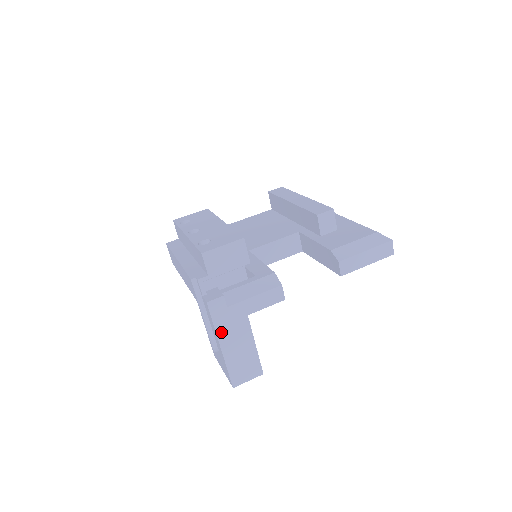
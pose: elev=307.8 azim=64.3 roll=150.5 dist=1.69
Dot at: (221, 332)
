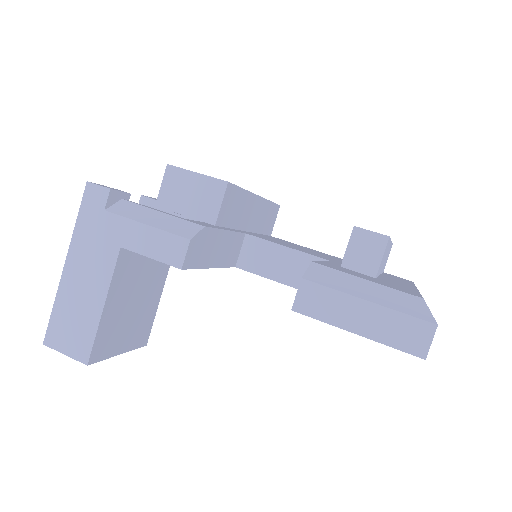
Dot at: (78, 241)
